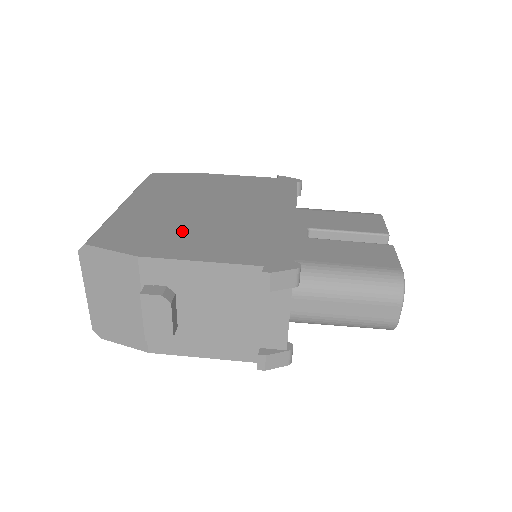
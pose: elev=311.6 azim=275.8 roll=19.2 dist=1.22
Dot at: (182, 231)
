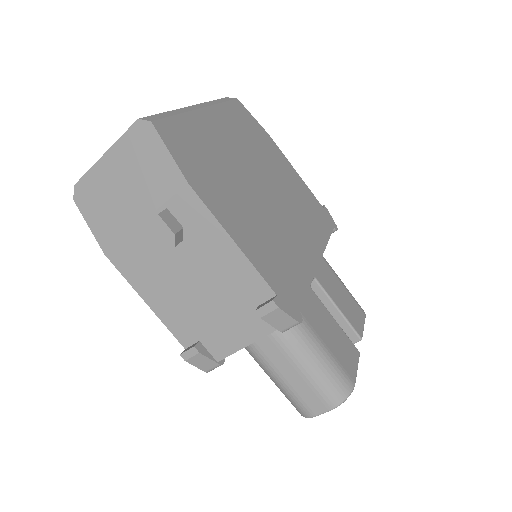
Dot at: (234, 191)
